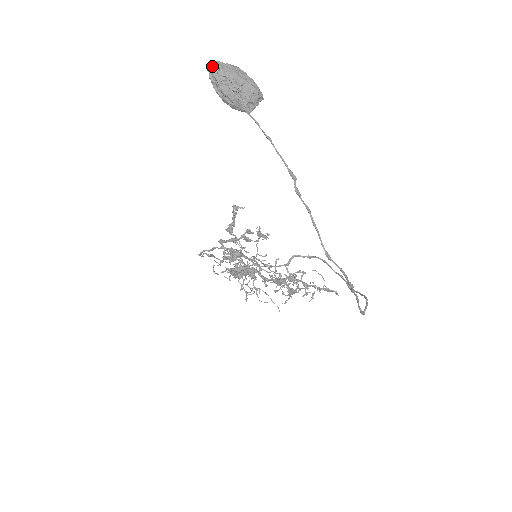
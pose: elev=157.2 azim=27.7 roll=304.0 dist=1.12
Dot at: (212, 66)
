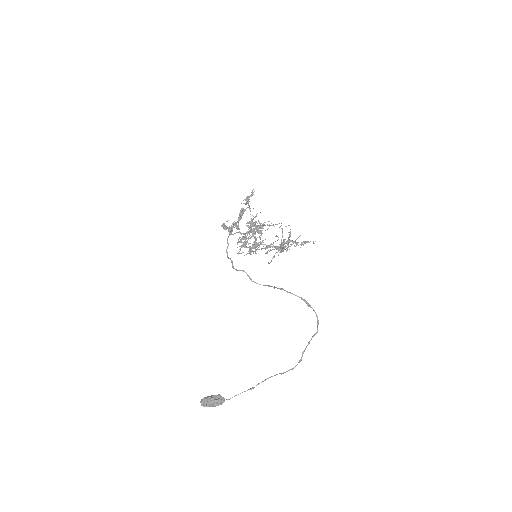
Dot at: (203, 406)
